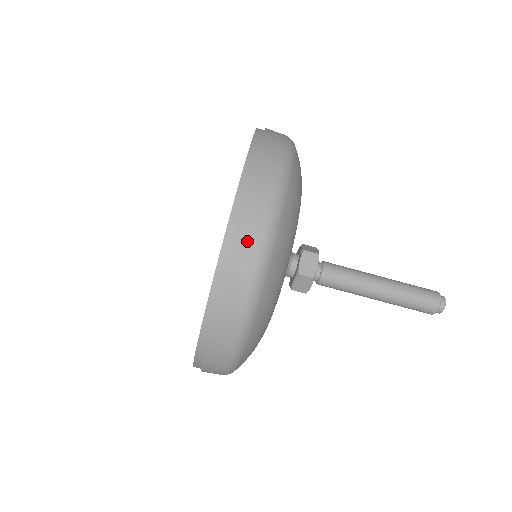
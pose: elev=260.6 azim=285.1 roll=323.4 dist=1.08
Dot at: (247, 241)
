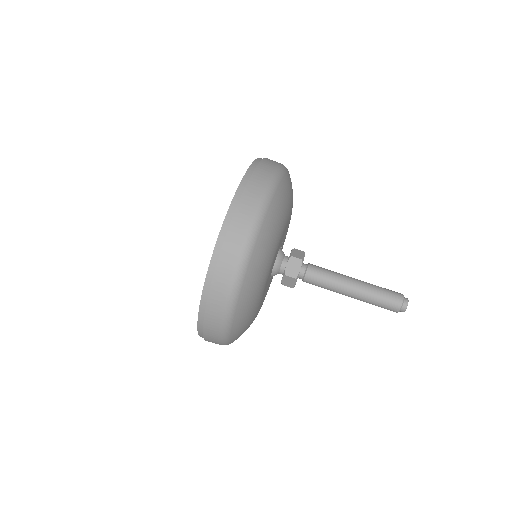
Dot at: (265, 169)
